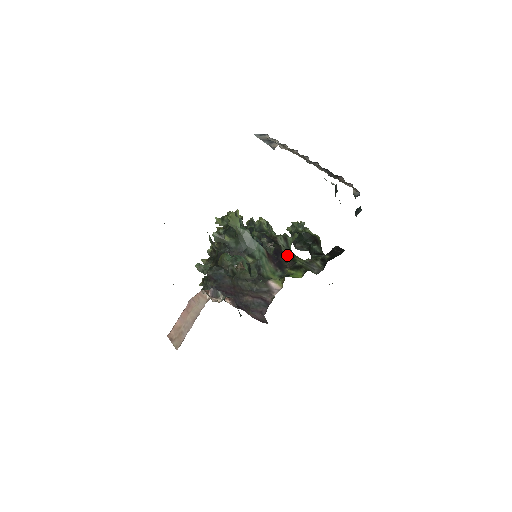
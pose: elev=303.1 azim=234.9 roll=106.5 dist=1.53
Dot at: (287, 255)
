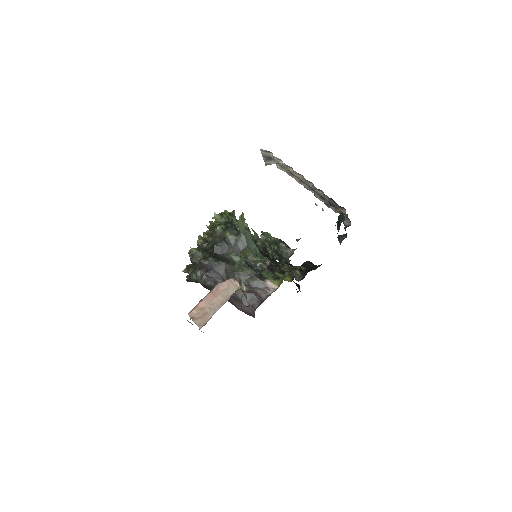
Dot at: (273, 260)
